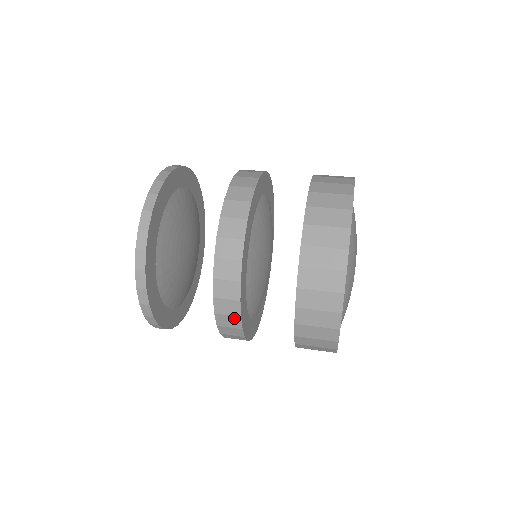
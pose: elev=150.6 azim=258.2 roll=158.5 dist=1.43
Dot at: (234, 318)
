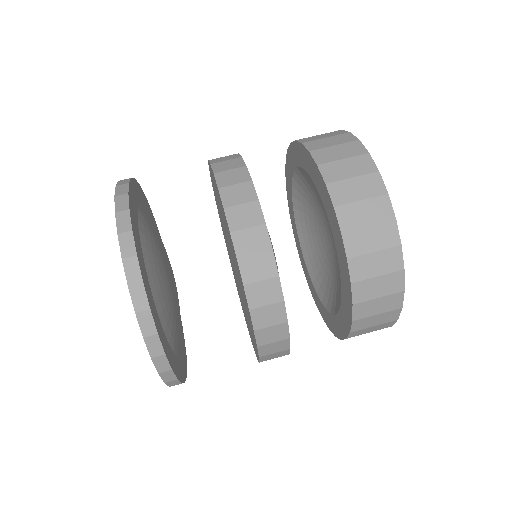
Dot at: (281, 356)
